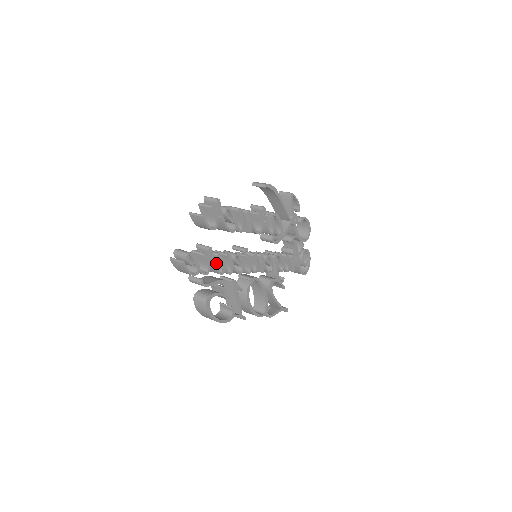
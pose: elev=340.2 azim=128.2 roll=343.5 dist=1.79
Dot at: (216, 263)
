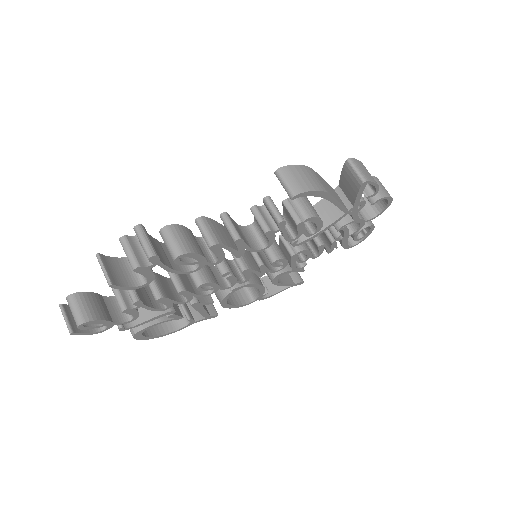
Dot at: occluded
